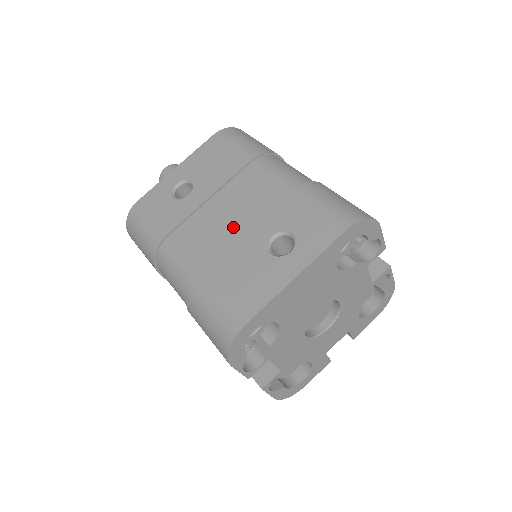
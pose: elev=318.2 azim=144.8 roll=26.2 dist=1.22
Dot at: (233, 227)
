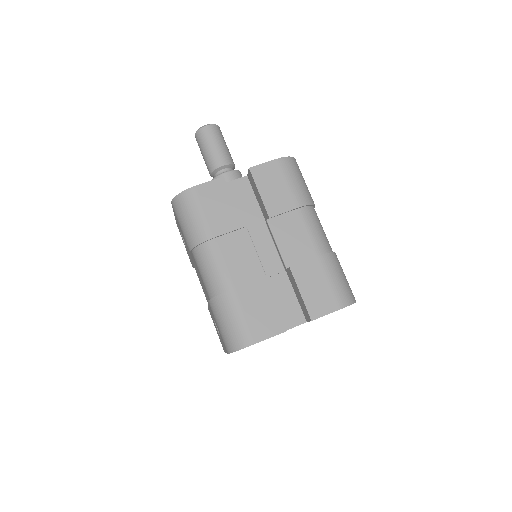
Dot at: (205, 293)
